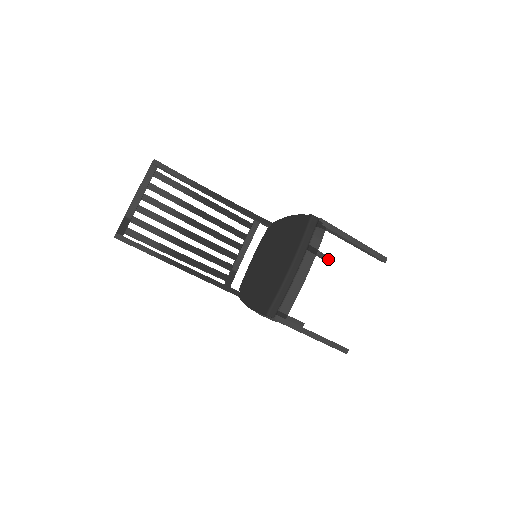
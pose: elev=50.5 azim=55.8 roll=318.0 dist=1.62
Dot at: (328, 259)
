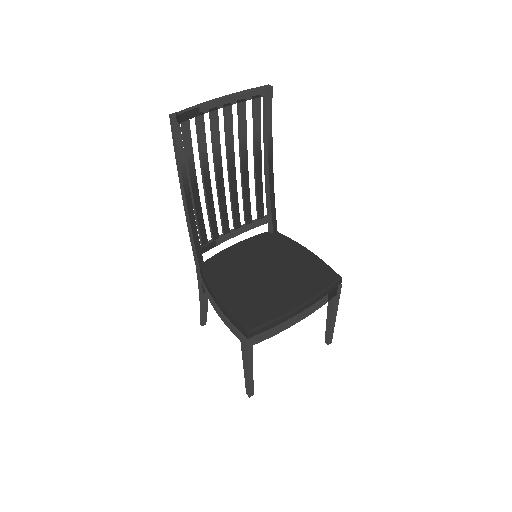
Dot at: occluded
